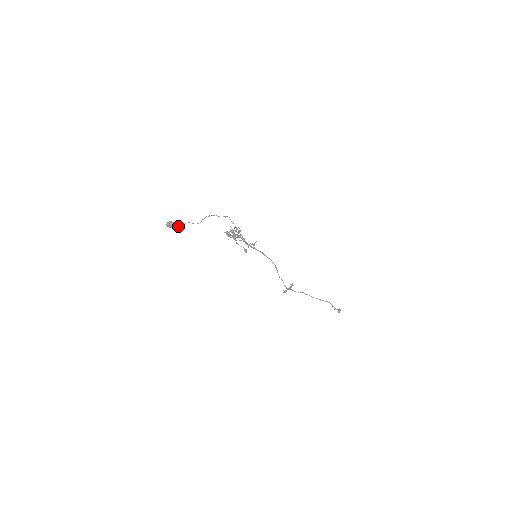
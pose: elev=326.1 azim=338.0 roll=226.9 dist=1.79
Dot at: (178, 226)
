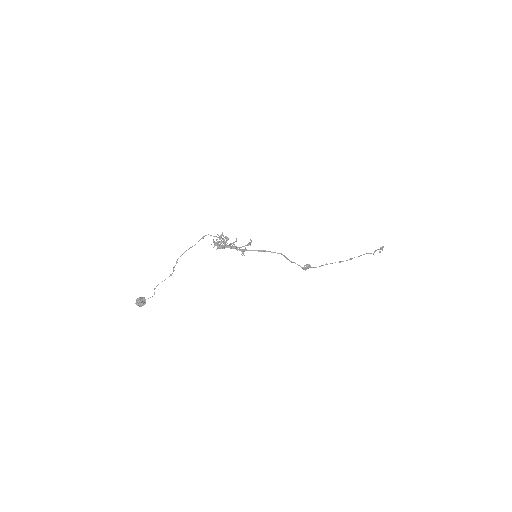
Dot at: (148, 298)
